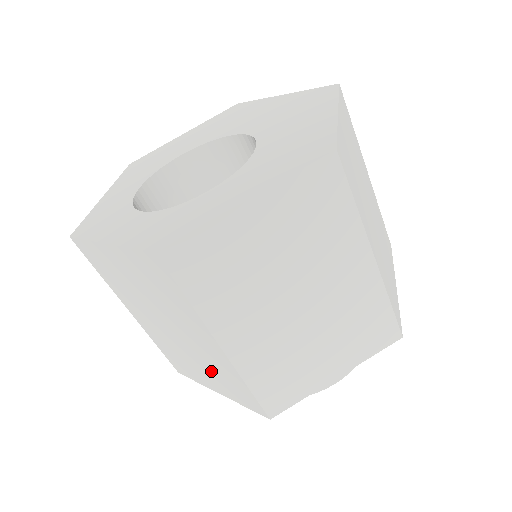
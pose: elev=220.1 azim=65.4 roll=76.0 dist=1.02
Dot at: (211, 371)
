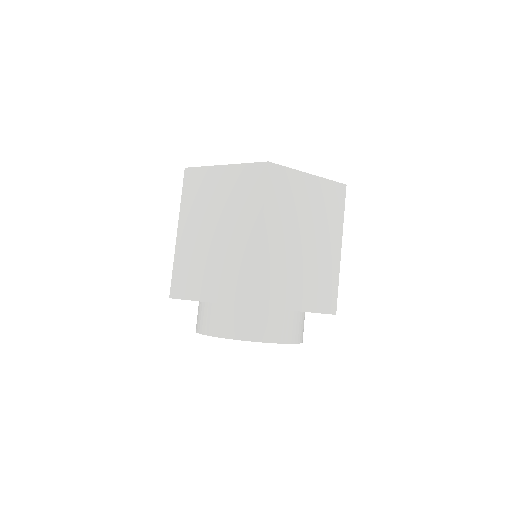
Dot at: (225, 270)
